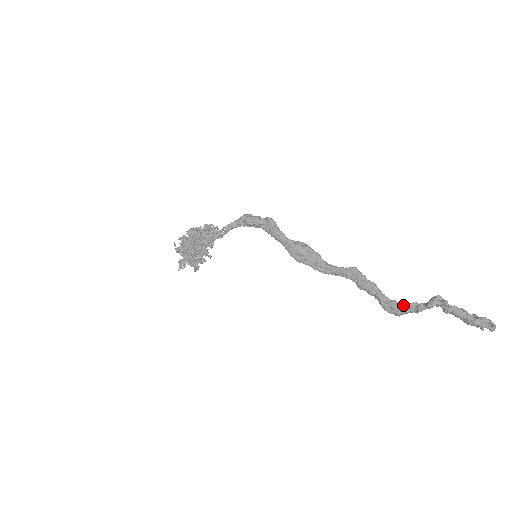
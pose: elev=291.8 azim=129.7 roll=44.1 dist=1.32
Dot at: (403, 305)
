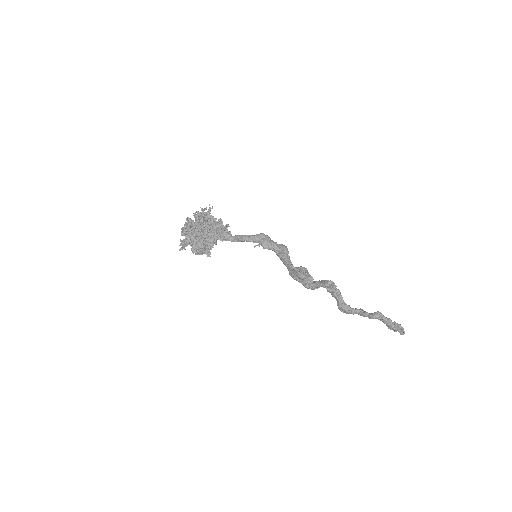
Dot at: (353, 309)
